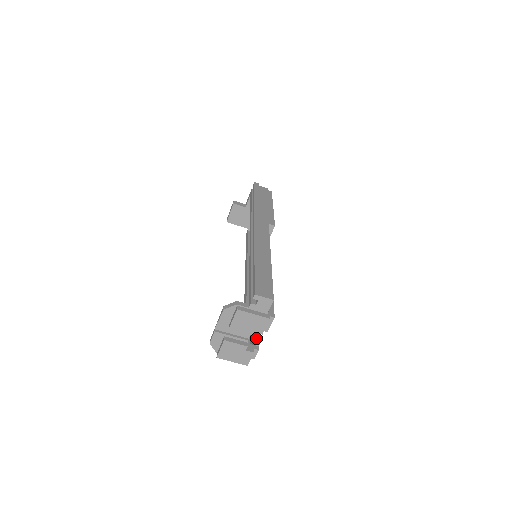
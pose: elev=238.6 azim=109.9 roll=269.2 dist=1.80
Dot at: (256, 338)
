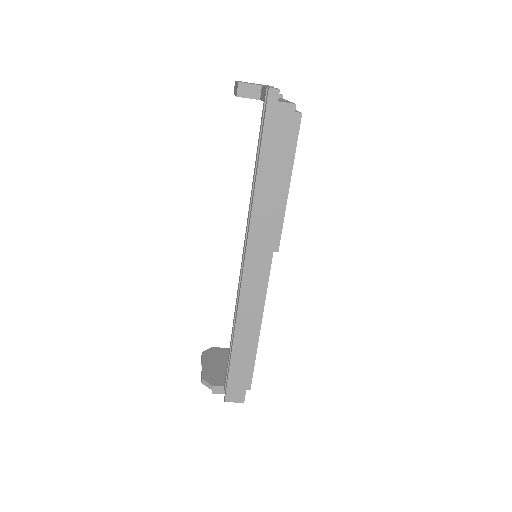
Dot at: occluded
